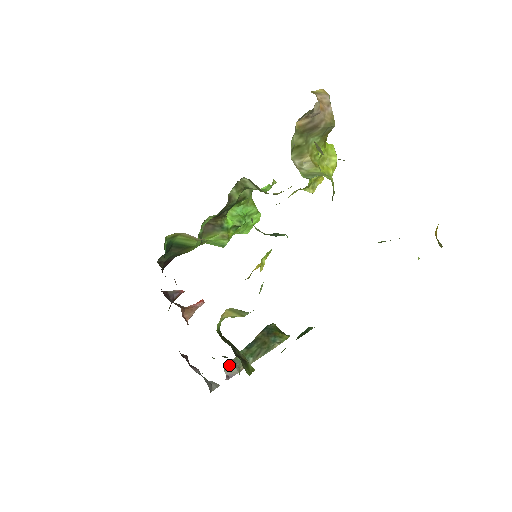
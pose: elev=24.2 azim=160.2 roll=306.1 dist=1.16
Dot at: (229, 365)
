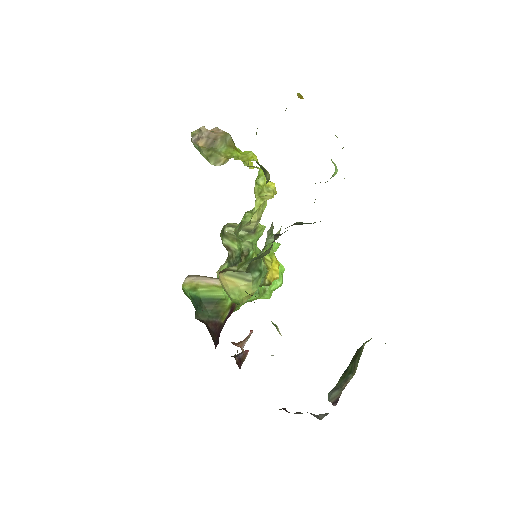
Dot at: (331, 393)
